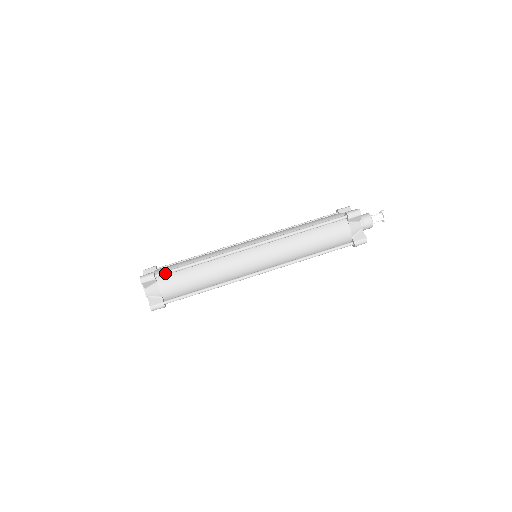
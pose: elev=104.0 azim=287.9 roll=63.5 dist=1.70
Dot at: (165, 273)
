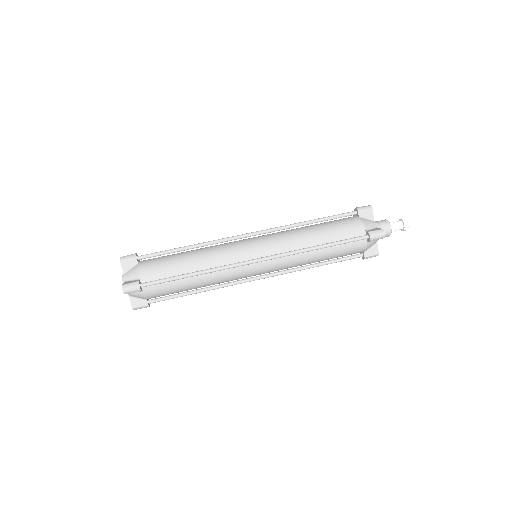
Dot at: (153, 284)
